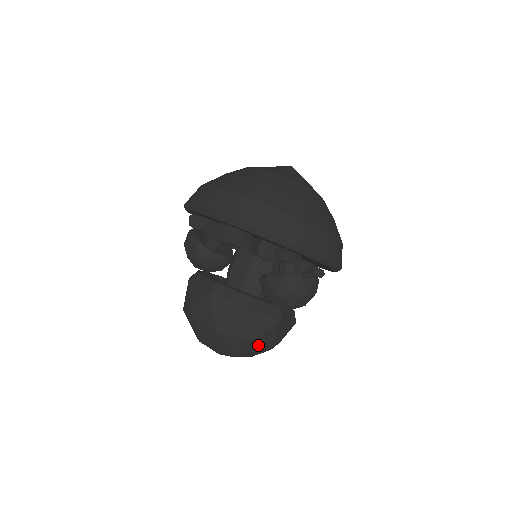
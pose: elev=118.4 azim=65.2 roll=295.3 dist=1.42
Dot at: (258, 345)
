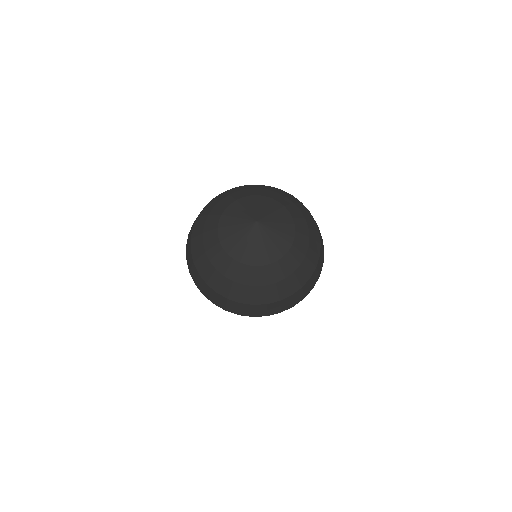
Dot at: occluded
